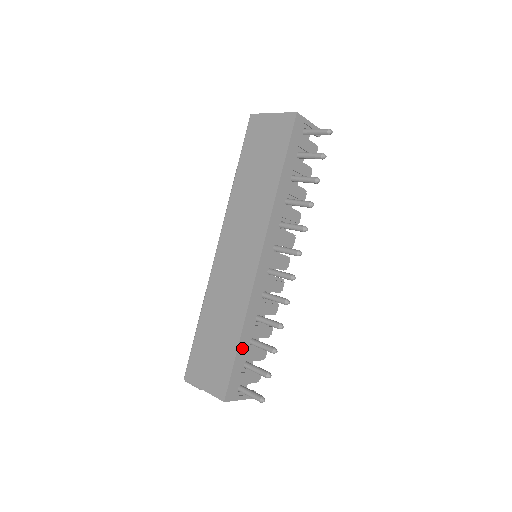
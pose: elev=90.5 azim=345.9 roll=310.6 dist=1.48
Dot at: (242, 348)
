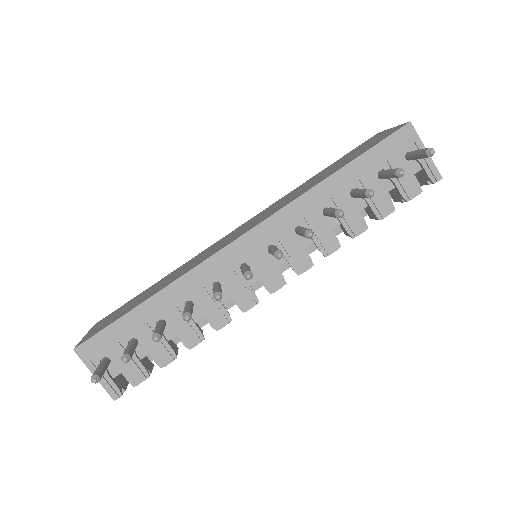
Dot at: (142, 314)
